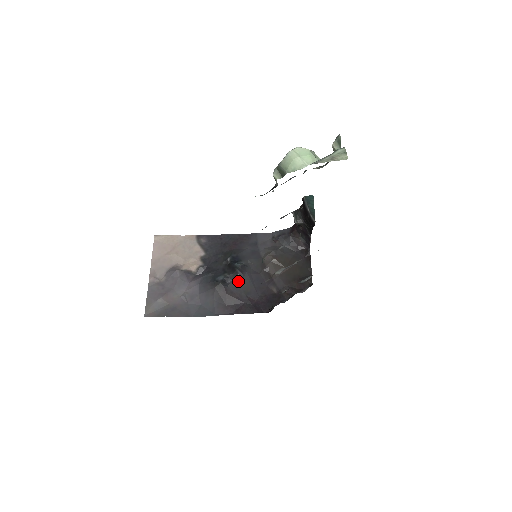
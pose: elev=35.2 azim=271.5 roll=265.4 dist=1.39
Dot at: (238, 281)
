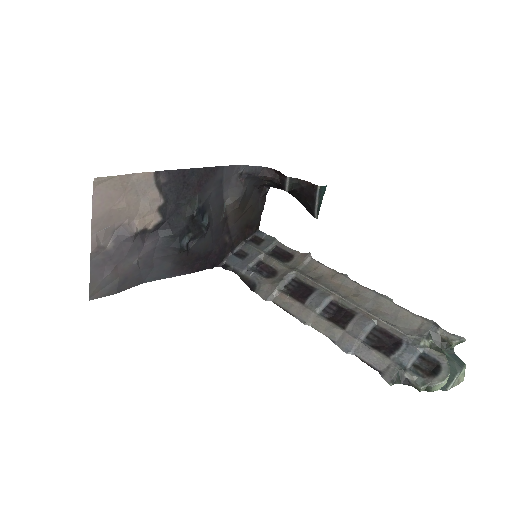
Dot at: (201, 240)
